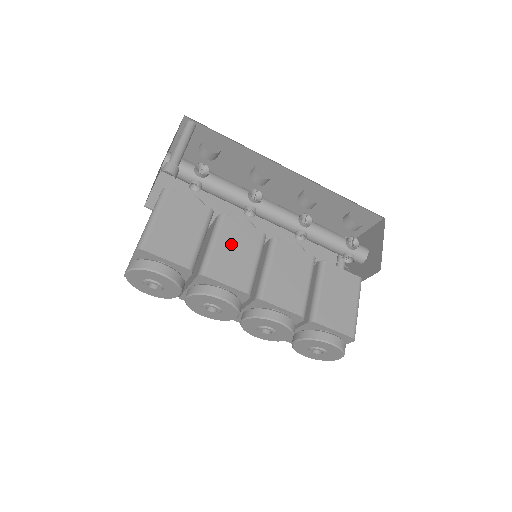
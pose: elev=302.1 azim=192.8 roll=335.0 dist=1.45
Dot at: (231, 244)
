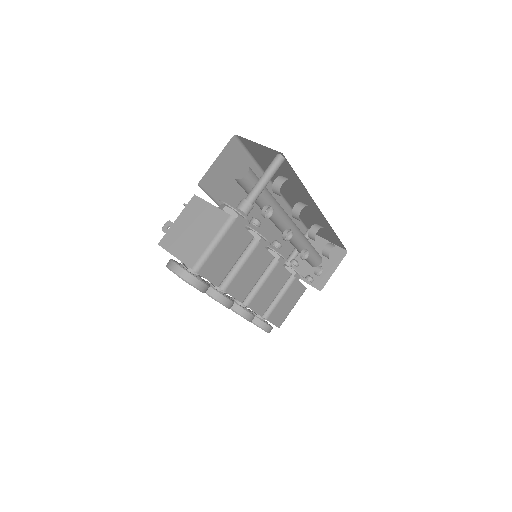
Dot at: (251, 267)
